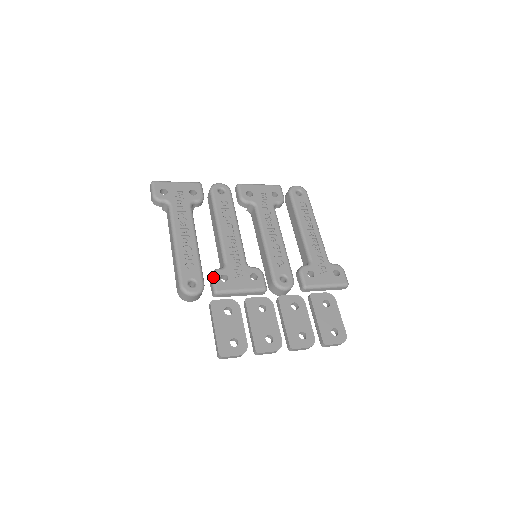
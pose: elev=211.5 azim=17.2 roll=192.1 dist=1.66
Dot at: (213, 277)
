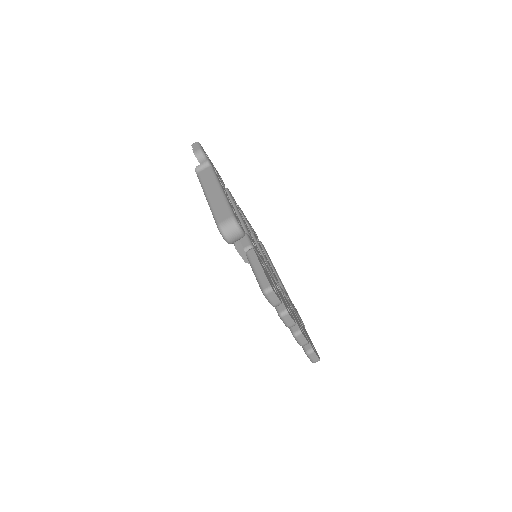
Dot at: (248, 235)
